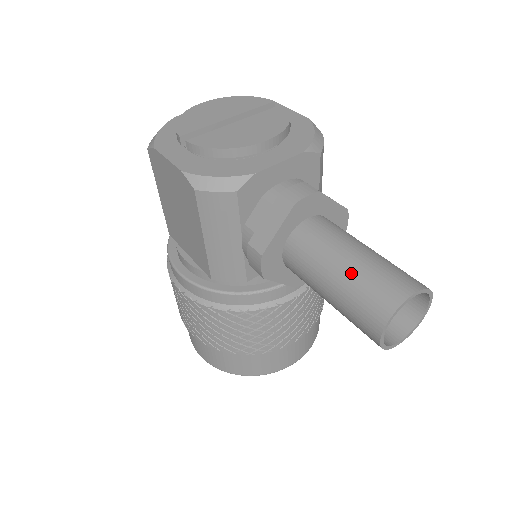
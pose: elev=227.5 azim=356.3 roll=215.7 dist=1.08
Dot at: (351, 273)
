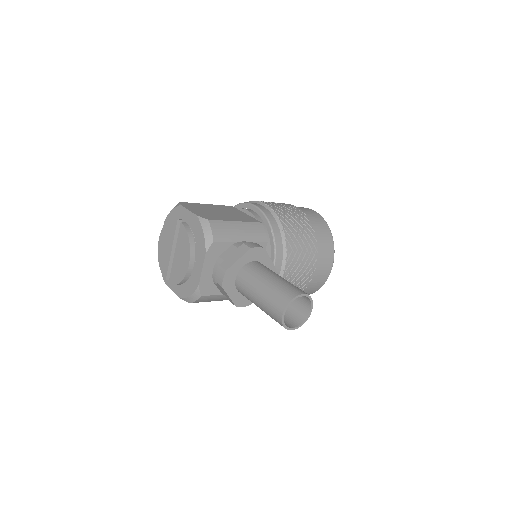
Dot at: (262, 308)
